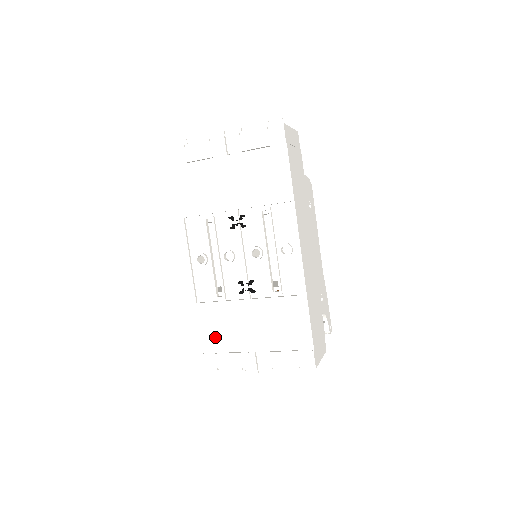
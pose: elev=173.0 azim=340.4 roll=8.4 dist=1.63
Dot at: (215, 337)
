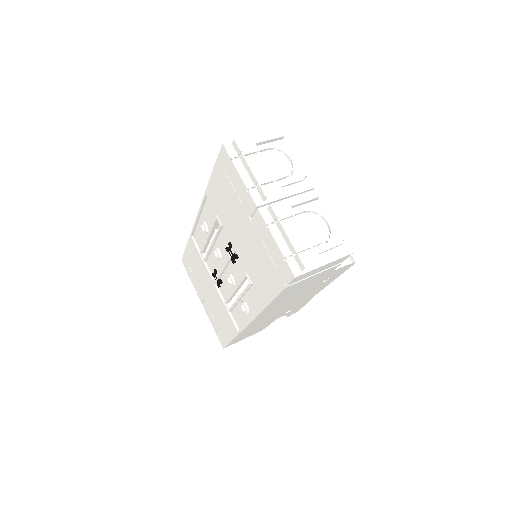
Dot at: (192, 262)
